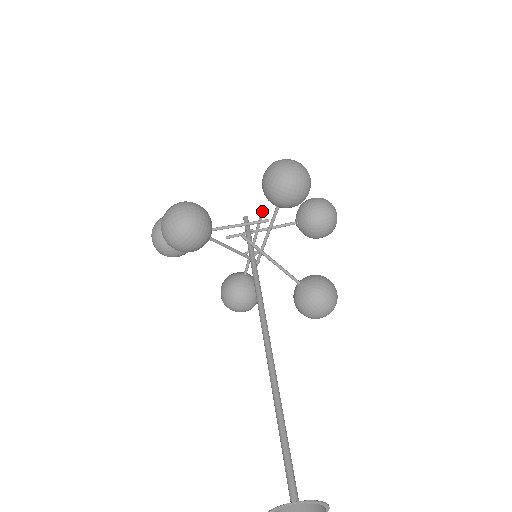
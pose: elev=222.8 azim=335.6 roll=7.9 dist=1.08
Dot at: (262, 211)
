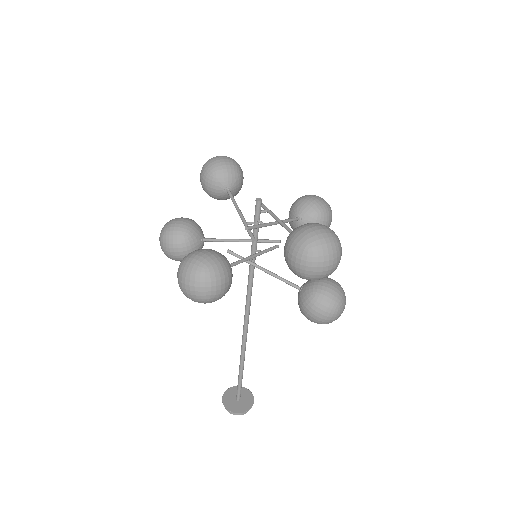
Dot at: (246, 229)
